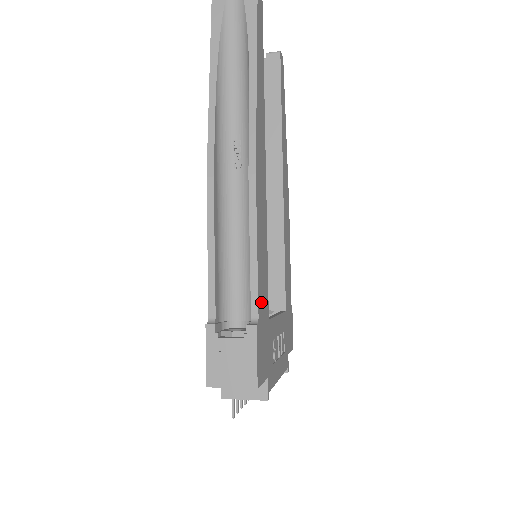
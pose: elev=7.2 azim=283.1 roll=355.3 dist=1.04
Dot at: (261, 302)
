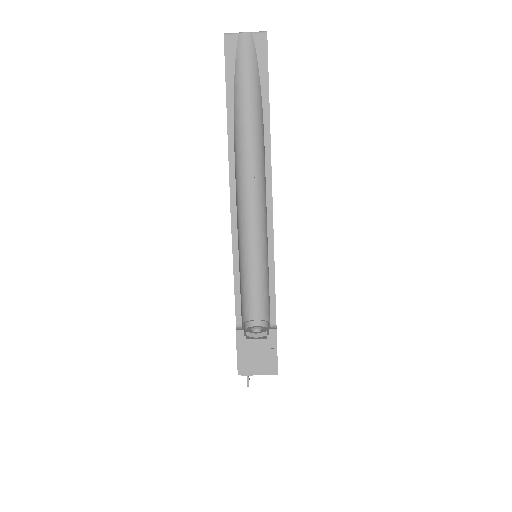
Dot at: occluded
